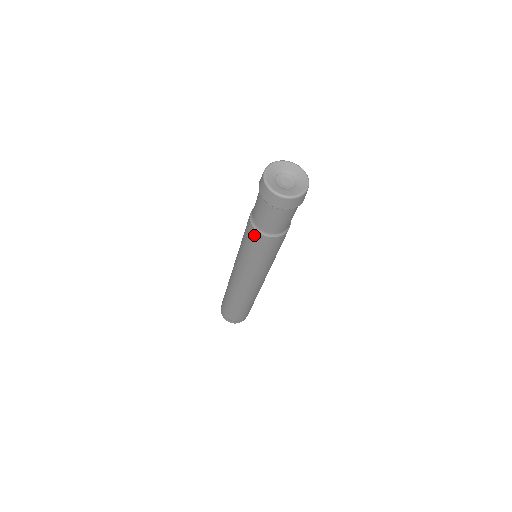
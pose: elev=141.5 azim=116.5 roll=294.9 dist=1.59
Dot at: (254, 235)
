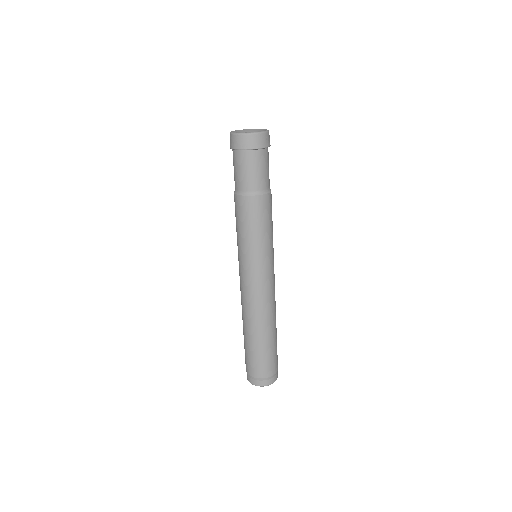
Dot at: (234, 200)
